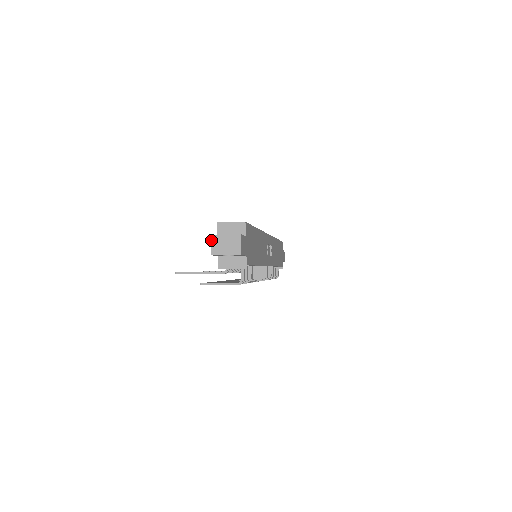
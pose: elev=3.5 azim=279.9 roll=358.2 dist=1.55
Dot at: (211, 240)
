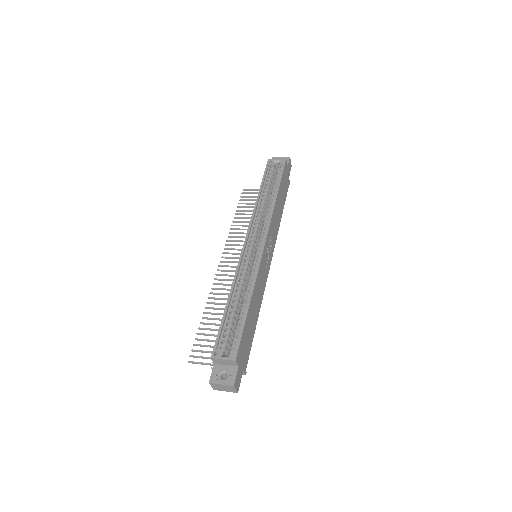
Dot at: occluded
